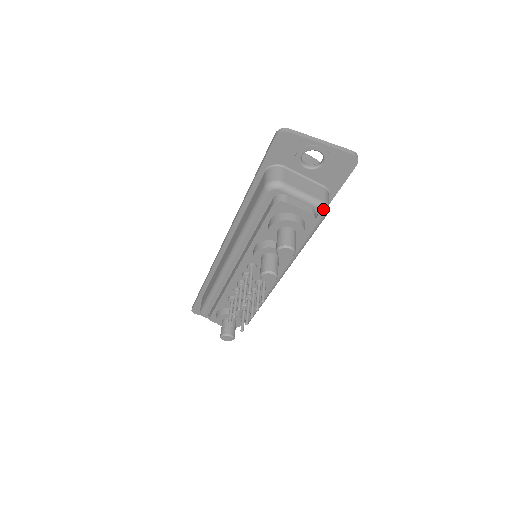
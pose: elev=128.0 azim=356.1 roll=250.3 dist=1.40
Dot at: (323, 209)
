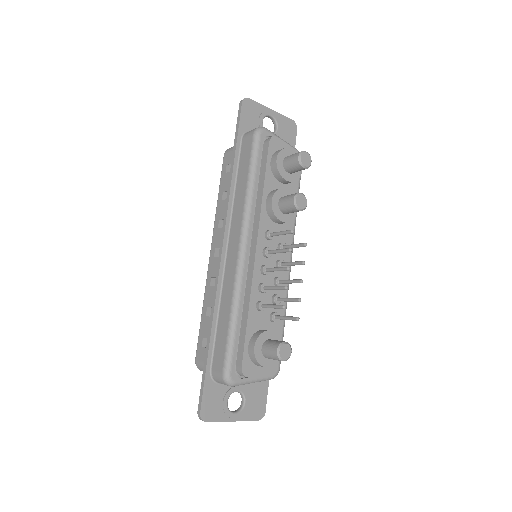
Dot at: occluded
